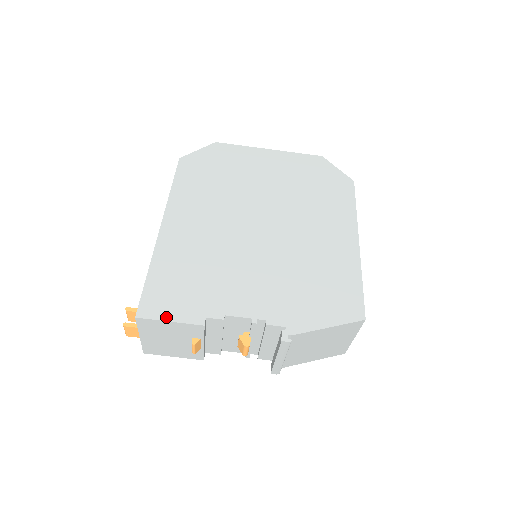
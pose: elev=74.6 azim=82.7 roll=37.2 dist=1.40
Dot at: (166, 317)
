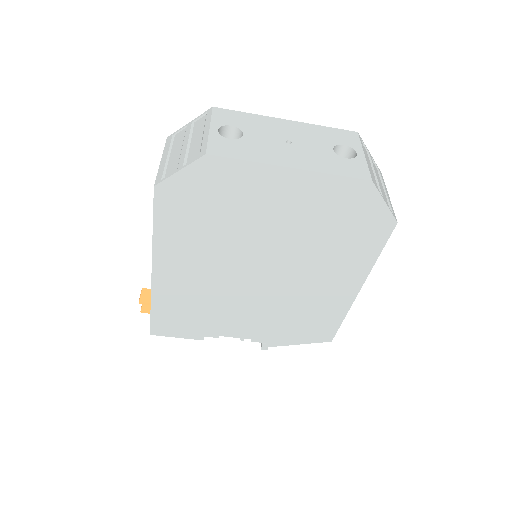
Dot at: (173, 336)
